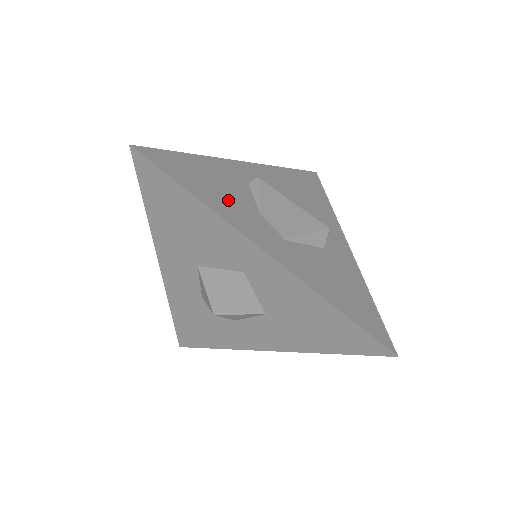
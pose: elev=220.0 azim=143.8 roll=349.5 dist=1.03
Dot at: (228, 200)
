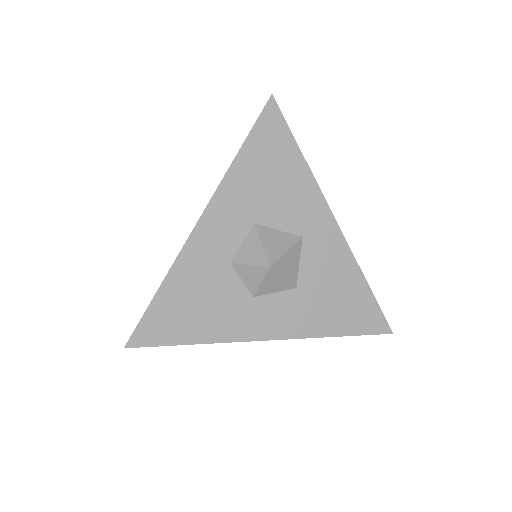
Dot at: occluded
